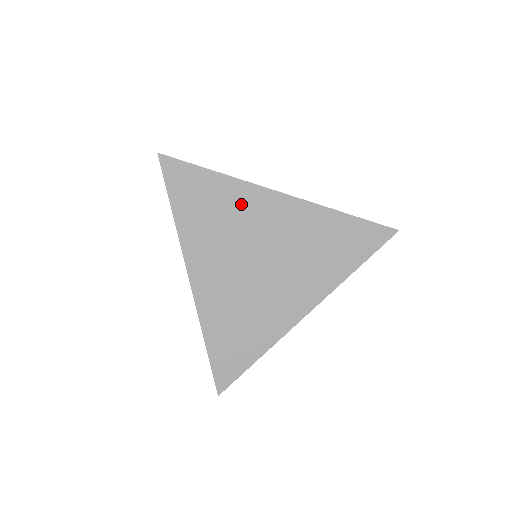
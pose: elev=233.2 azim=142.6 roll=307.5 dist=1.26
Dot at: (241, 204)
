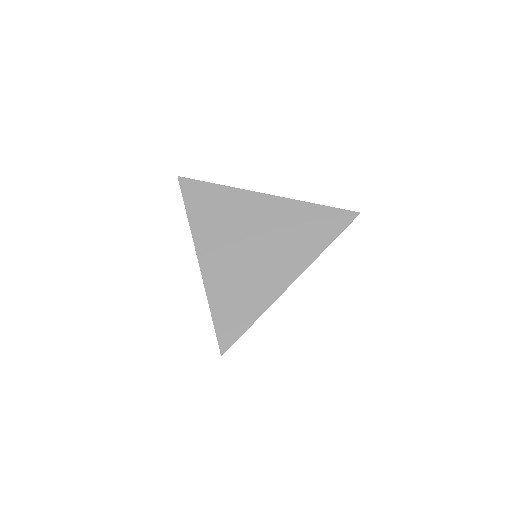
Dot at: (236, 204)
